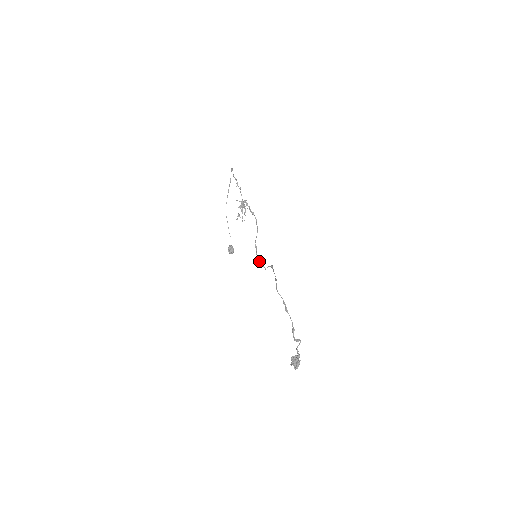
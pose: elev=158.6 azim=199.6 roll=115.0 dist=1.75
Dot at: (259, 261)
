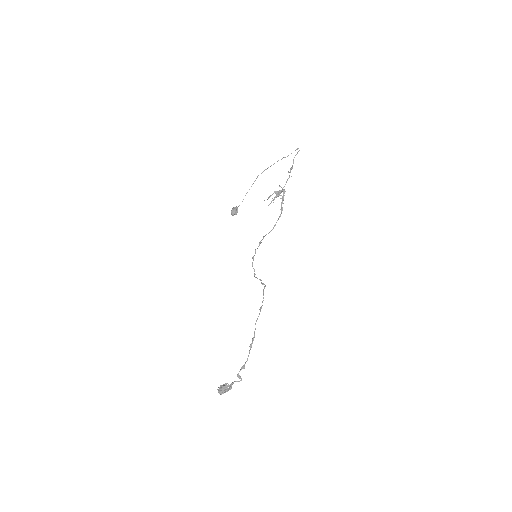
Dot at: occluded
